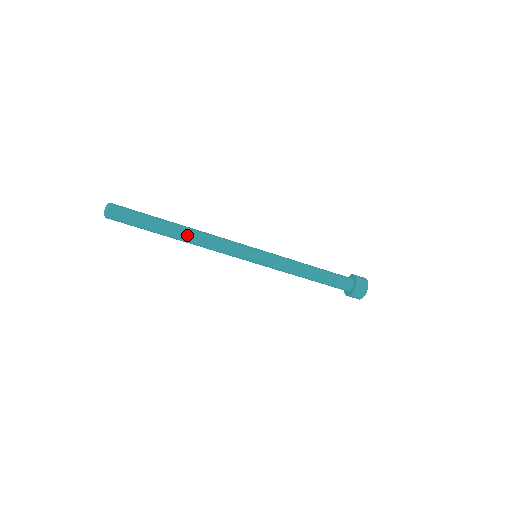
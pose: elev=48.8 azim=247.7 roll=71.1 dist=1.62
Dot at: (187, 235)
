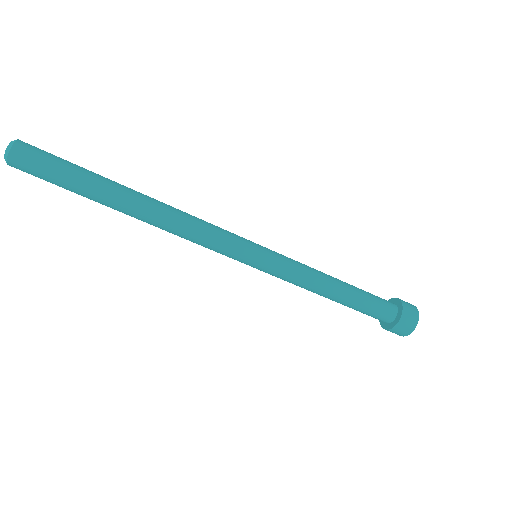
Dot at: (145, 215)
